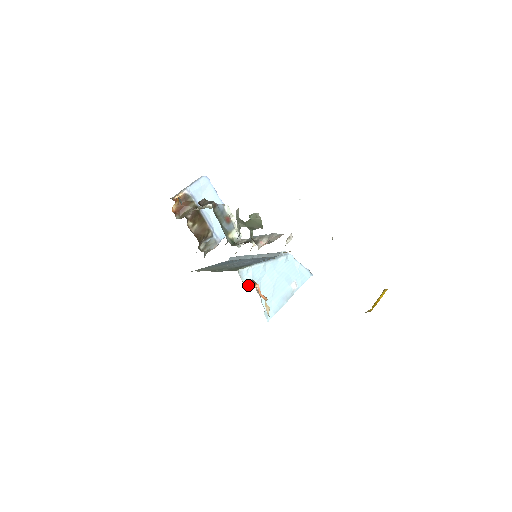
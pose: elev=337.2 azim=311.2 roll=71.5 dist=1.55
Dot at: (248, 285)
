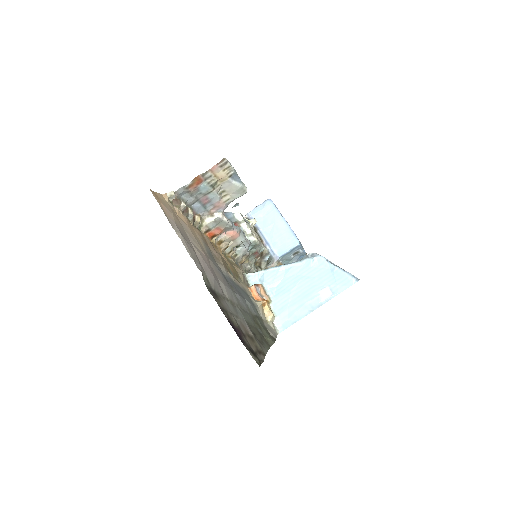
Dot at: occluded
